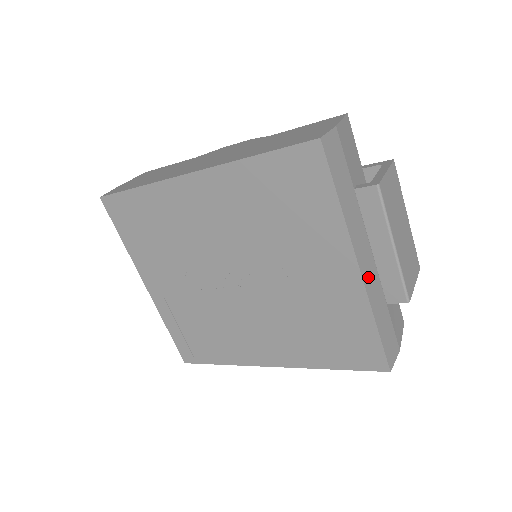
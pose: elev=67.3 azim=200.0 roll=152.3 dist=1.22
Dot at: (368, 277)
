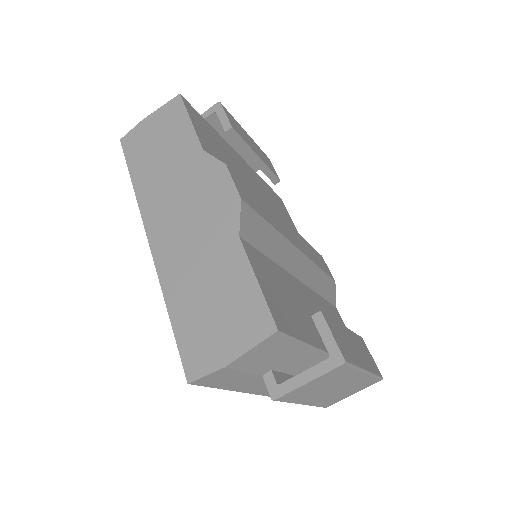
Dot at: occluded
